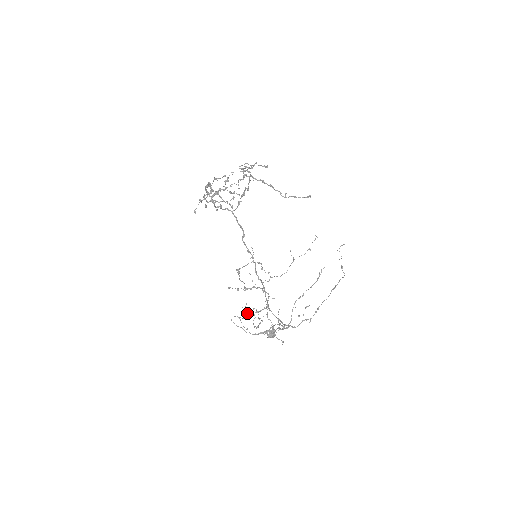
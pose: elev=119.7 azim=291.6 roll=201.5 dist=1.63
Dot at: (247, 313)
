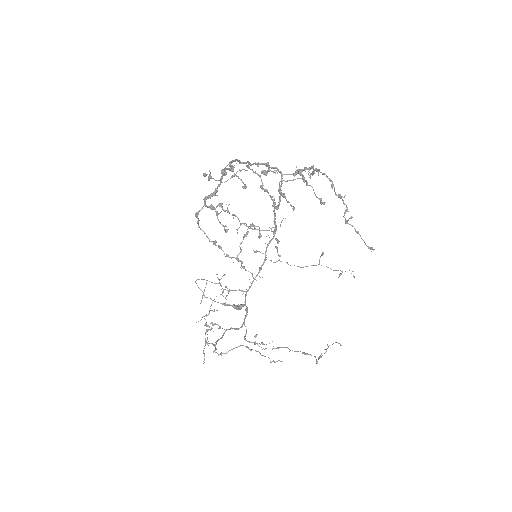
Dot at: occluded
